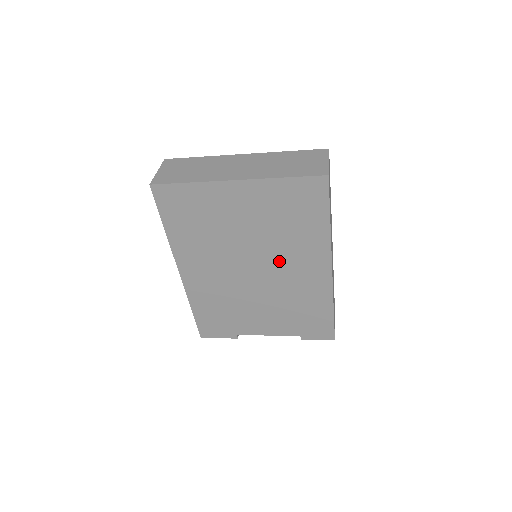
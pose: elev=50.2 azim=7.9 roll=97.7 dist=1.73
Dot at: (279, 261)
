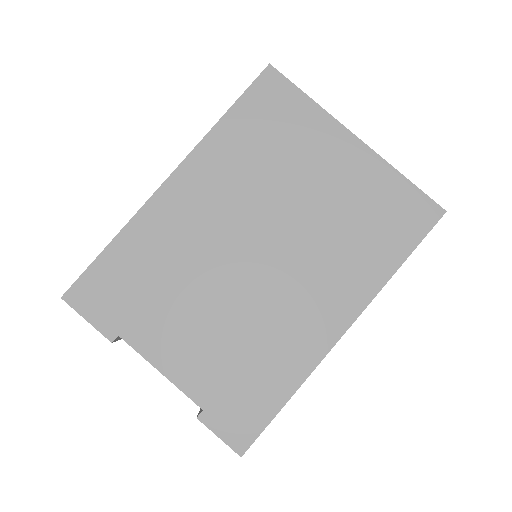
Dot at: (300, 266)
